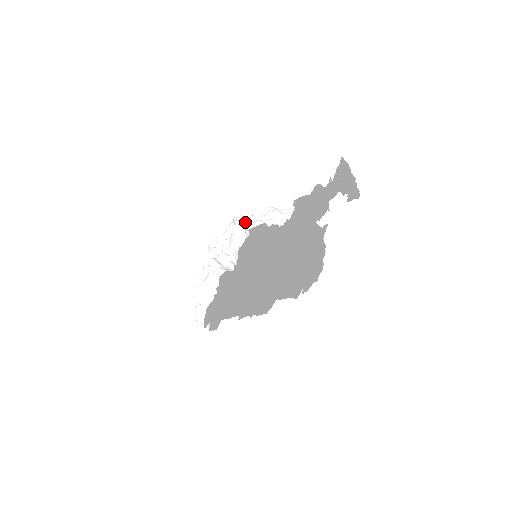
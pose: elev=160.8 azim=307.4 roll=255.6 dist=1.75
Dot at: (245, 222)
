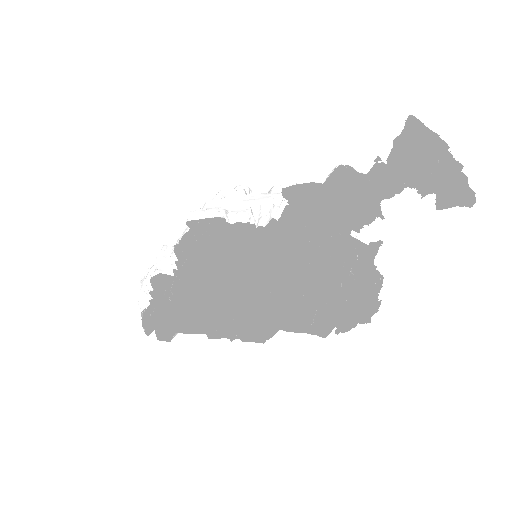
Dot at: (206, 204)
